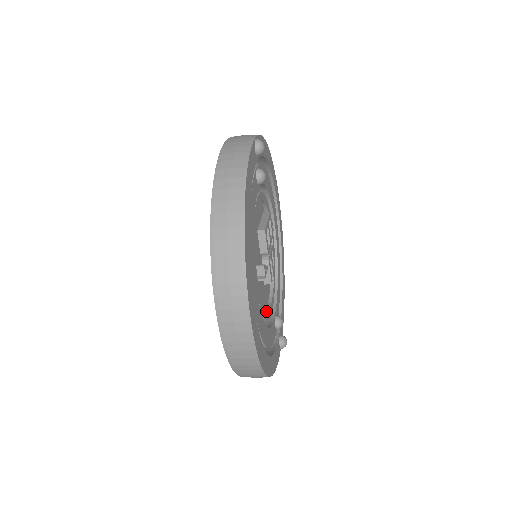
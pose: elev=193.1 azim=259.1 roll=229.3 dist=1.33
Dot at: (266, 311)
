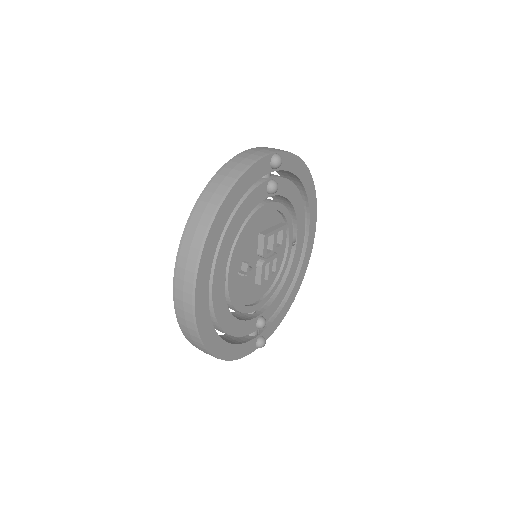
Dot at: (243, 305)
